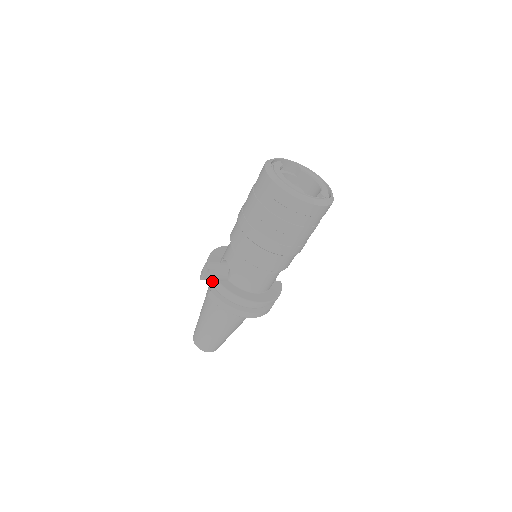
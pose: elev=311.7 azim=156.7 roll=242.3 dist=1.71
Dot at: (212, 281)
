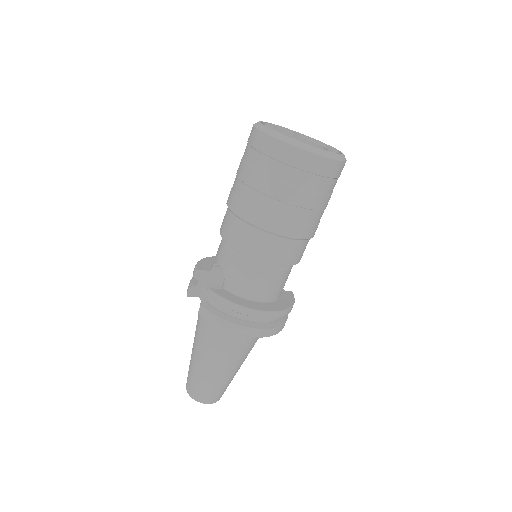
Dot at: (202, 297)
